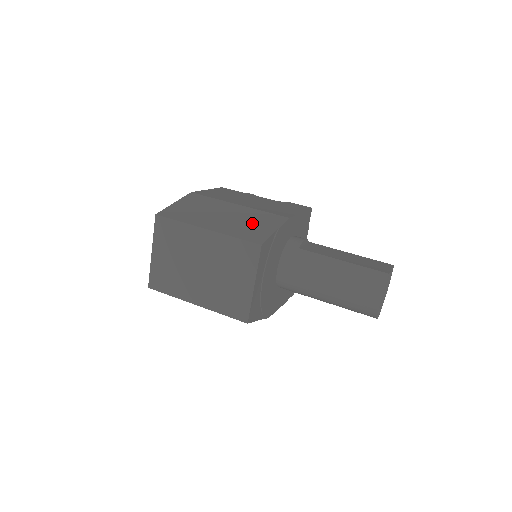
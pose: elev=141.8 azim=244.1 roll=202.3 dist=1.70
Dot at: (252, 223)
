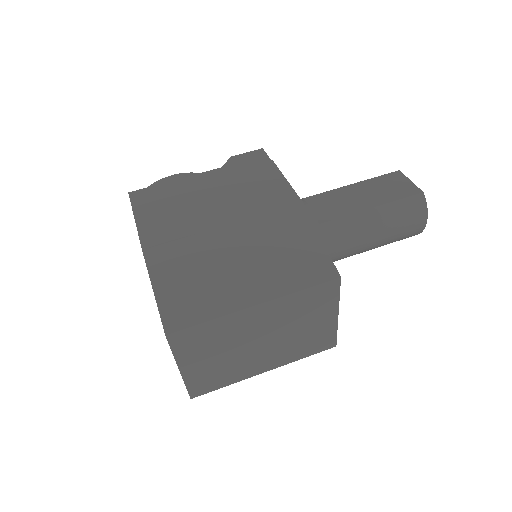
Dot at: (284, 247)
